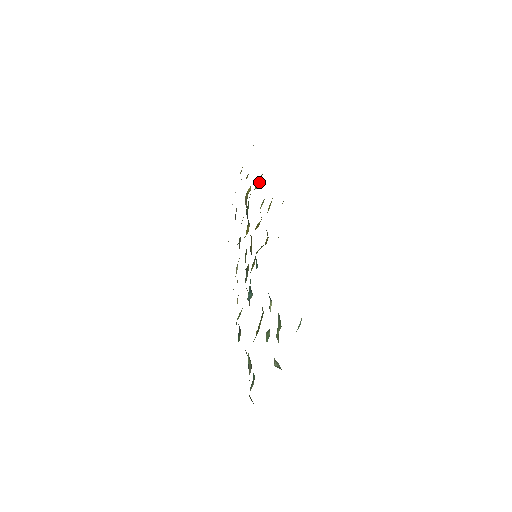
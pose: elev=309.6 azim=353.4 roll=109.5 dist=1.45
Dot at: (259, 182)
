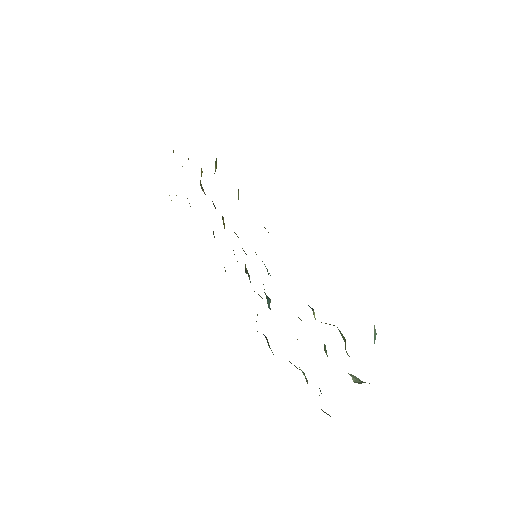
Dot at: (216, 164)
